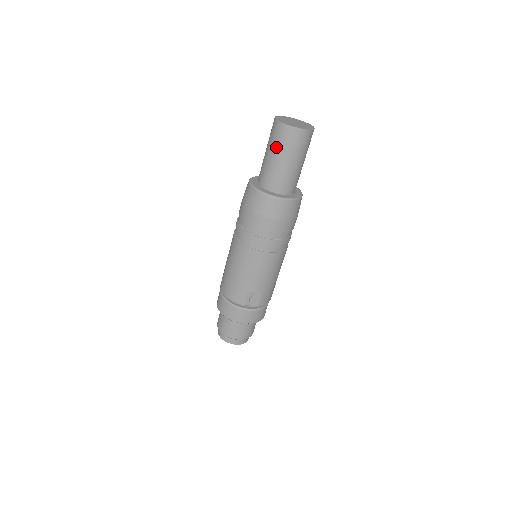
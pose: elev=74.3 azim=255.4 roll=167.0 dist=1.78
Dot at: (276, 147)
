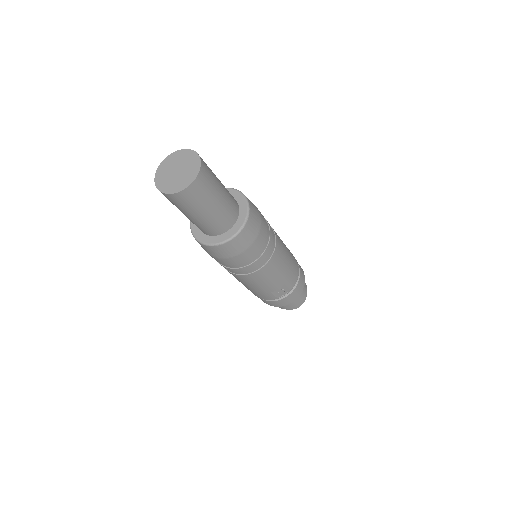
Dot at: (182, 210)
